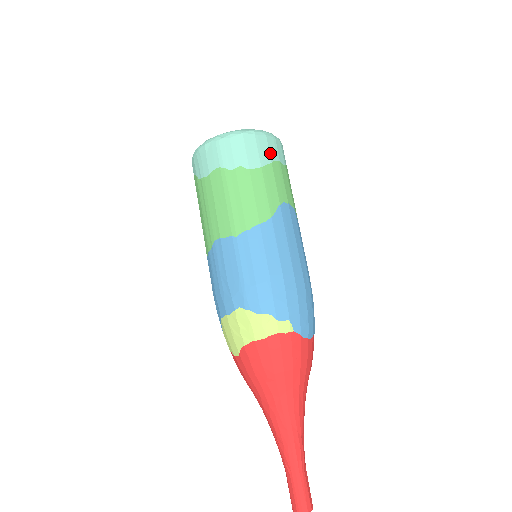
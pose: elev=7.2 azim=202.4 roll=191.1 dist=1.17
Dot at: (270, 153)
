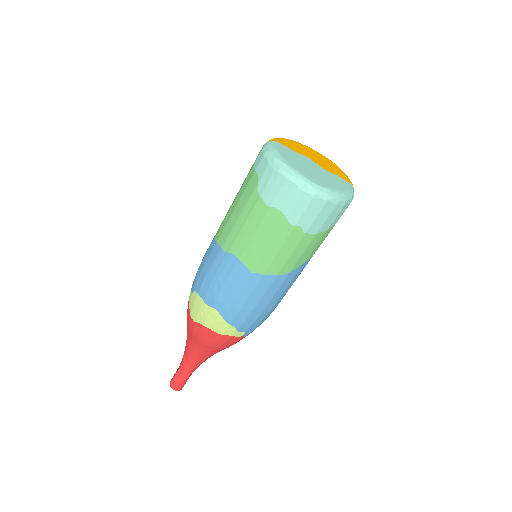
Dot at: (334, 221)
